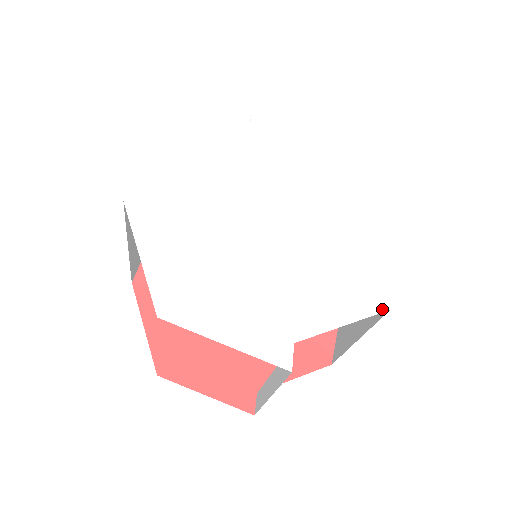
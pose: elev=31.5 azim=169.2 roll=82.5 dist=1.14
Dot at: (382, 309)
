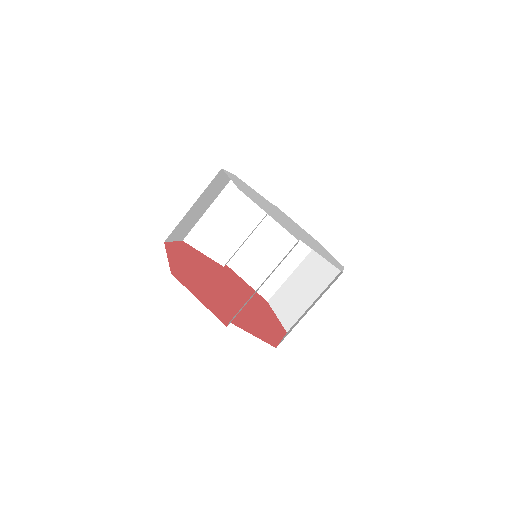
Dot at: (339, 269)
